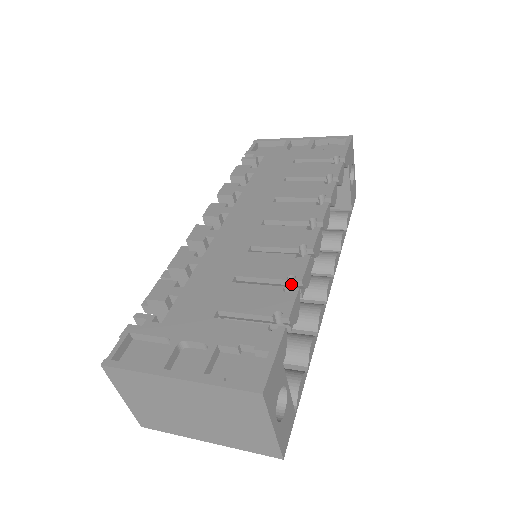
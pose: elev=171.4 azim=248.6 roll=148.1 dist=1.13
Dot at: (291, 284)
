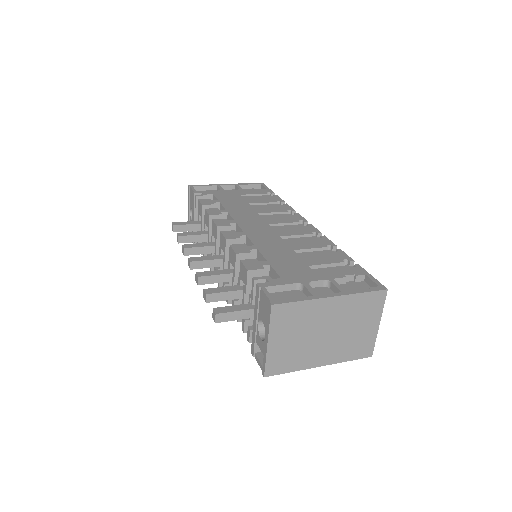
Dot at: occluded
